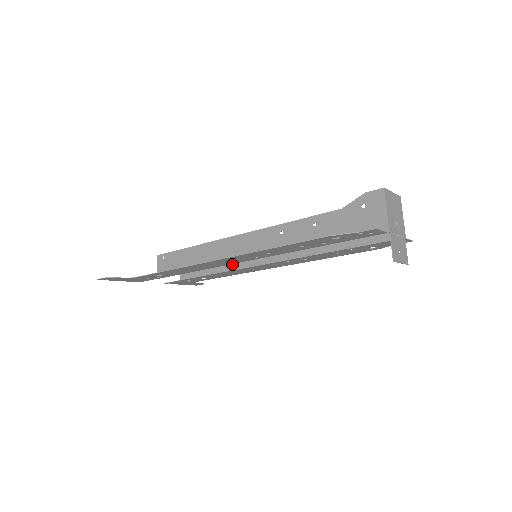
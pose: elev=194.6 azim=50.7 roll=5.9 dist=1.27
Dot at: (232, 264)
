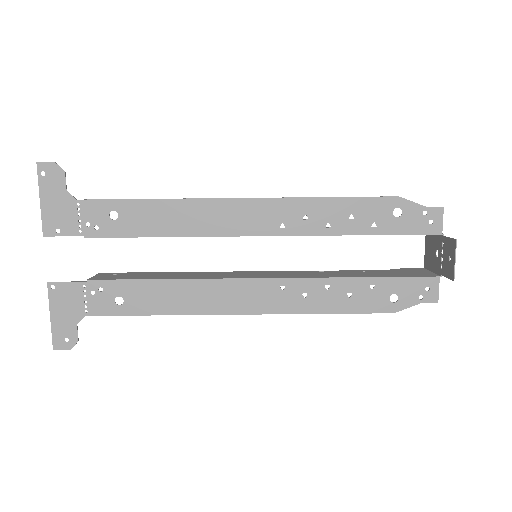
Dot at: (198, 276)
